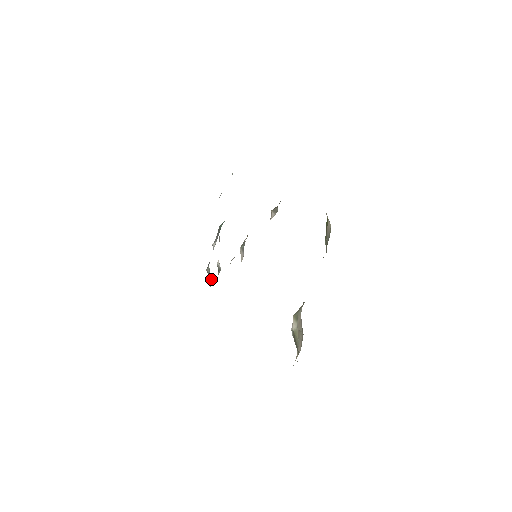
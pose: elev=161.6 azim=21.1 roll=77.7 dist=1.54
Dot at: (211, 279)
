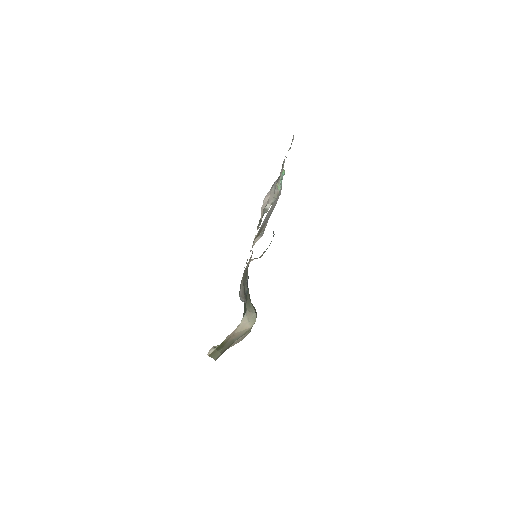
Dot at: occluded
